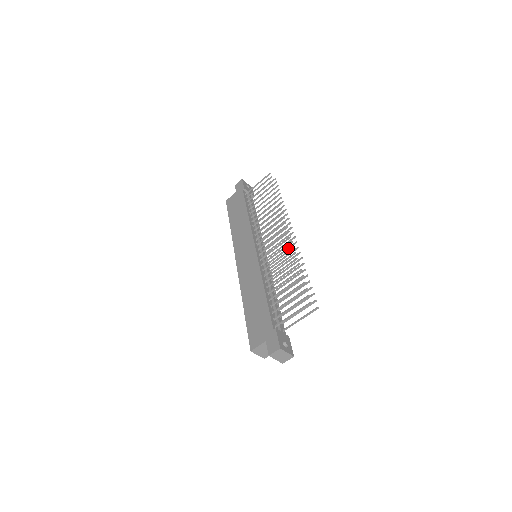
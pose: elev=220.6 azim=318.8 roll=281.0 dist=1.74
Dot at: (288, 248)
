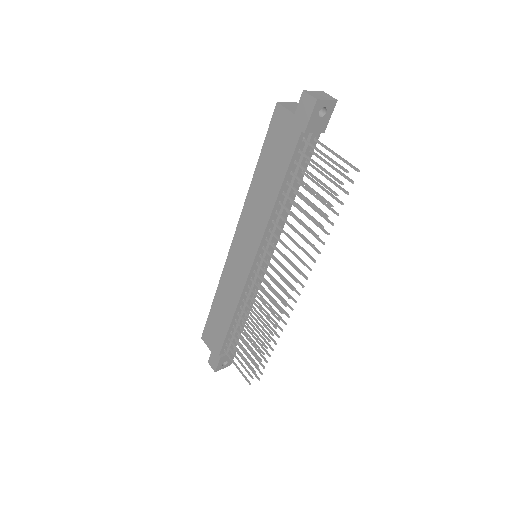
Dot at: occluded
